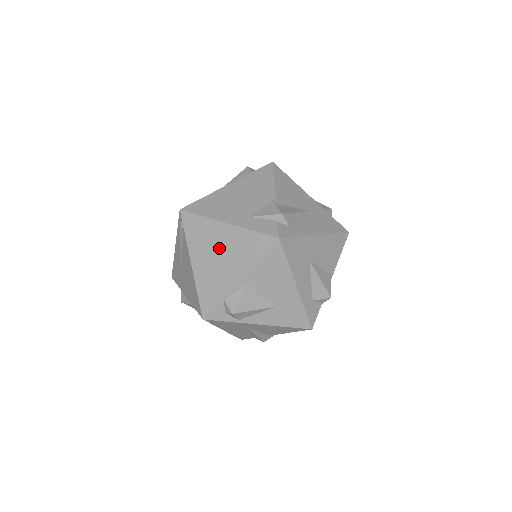
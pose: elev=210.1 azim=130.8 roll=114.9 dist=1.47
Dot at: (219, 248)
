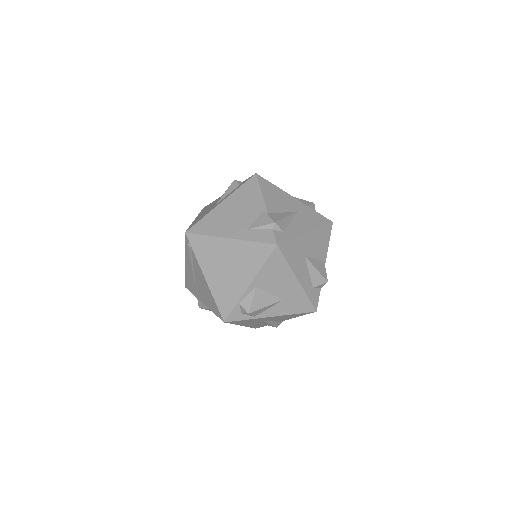
Dot at: (226, 260)
